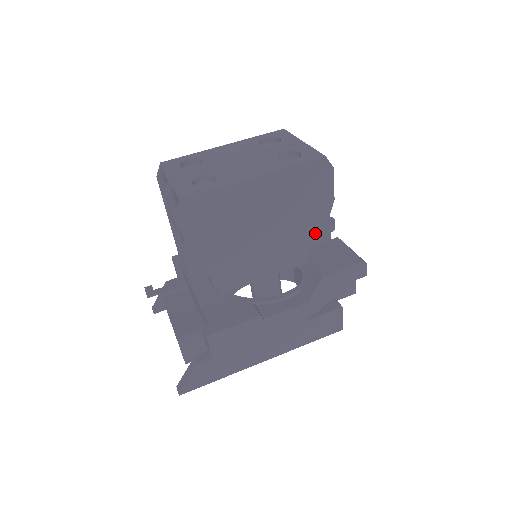
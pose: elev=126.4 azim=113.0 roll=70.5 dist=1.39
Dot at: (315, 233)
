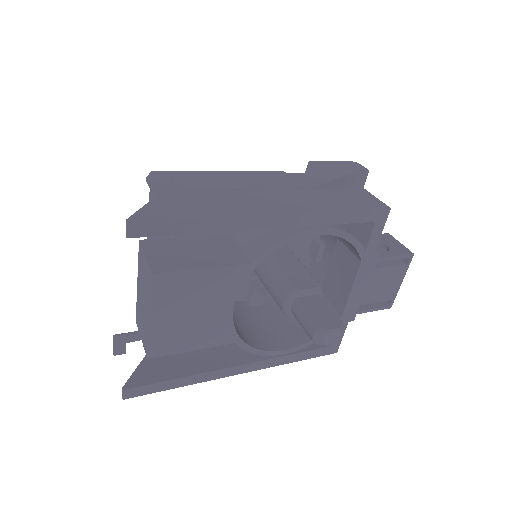
Dot at: occluded
